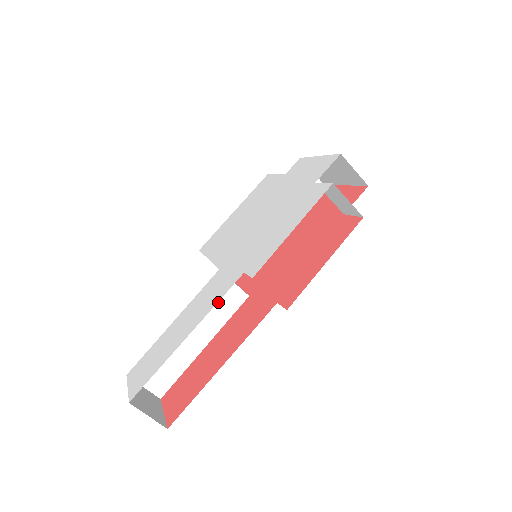
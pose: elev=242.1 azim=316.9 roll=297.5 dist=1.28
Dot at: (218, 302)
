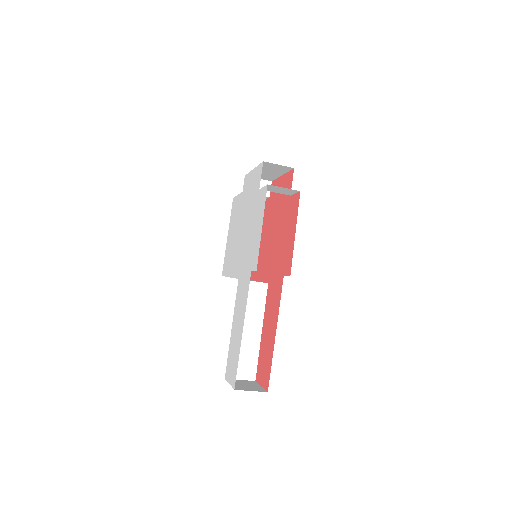
Dot at: (251, 299)
